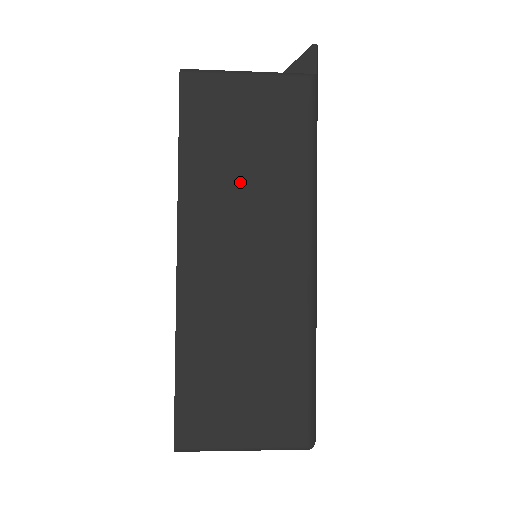
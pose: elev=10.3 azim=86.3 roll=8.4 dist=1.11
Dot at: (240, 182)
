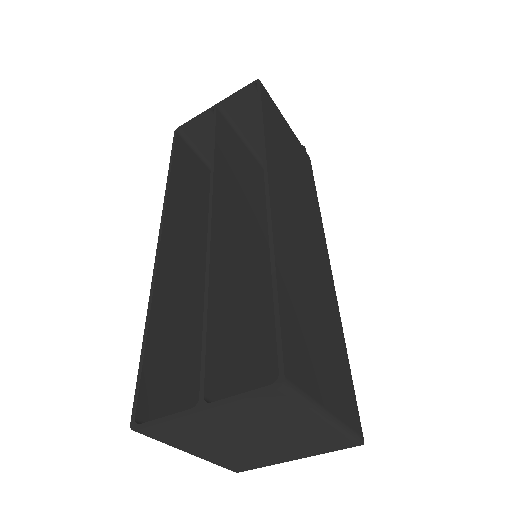
Dot at: (293, 175)
